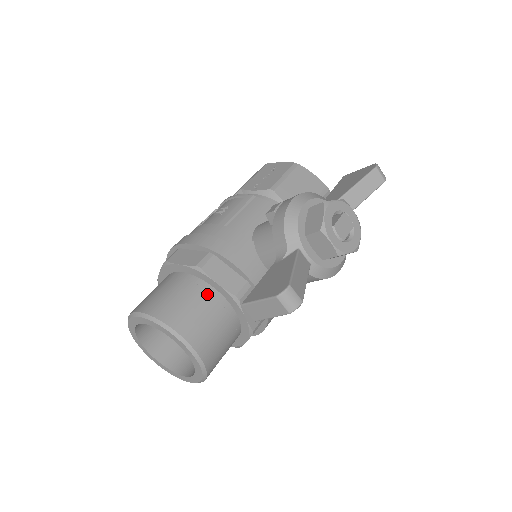
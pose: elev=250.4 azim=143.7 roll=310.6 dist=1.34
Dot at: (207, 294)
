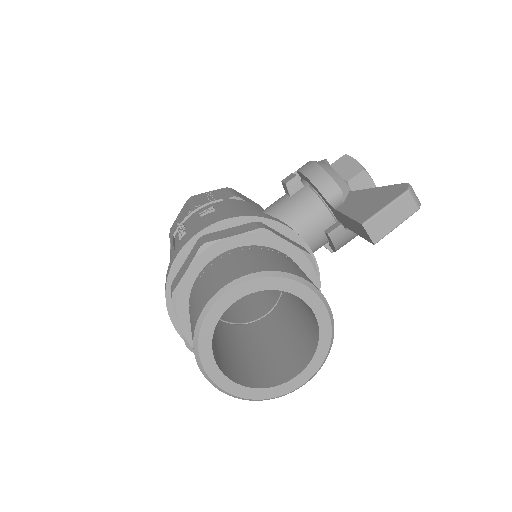
Dot at: (285, 256)
